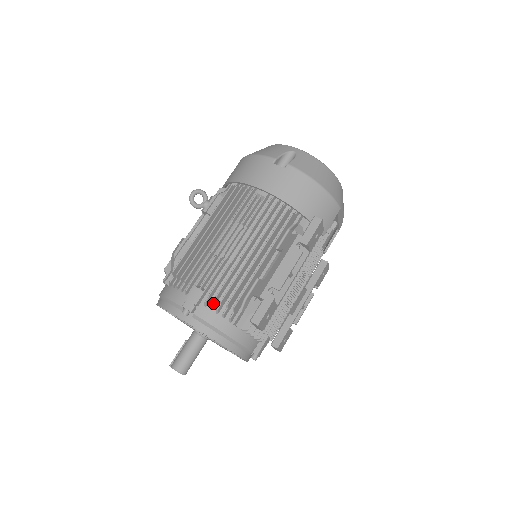
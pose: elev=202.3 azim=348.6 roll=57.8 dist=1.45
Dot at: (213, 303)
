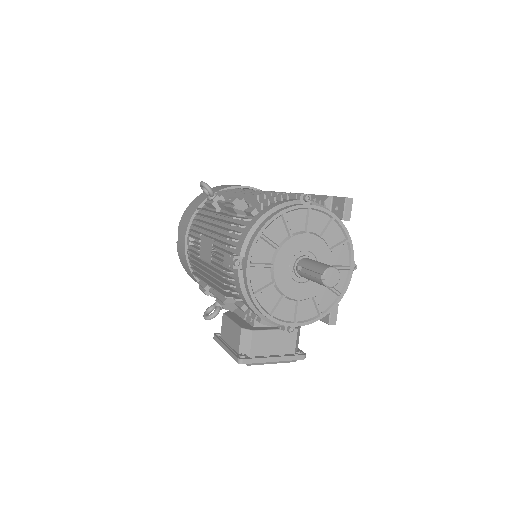
Dot at: (312, 199)
